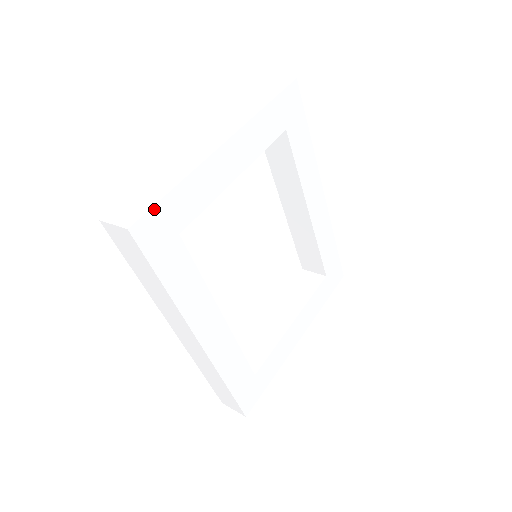
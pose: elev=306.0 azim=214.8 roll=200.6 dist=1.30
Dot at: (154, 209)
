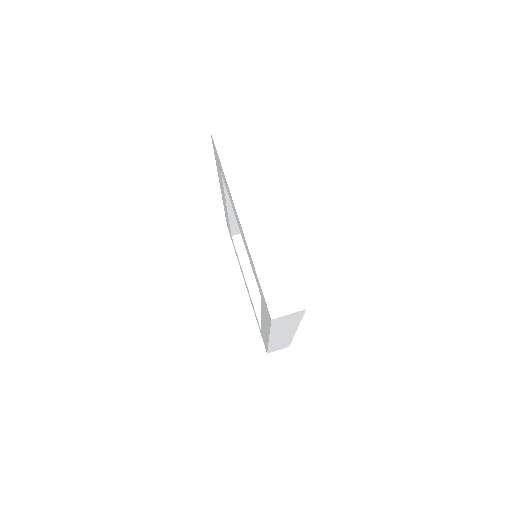
Dot at: (297, 285)
